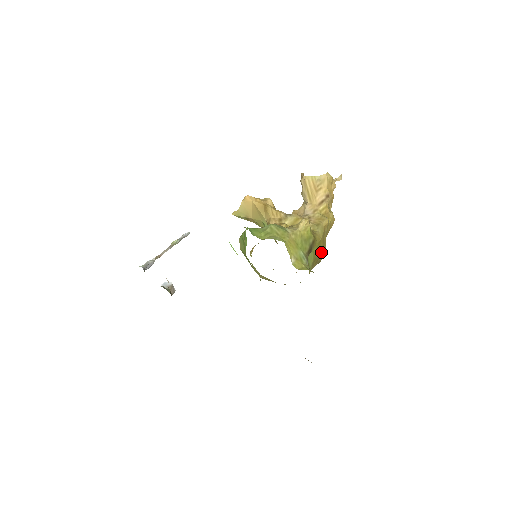
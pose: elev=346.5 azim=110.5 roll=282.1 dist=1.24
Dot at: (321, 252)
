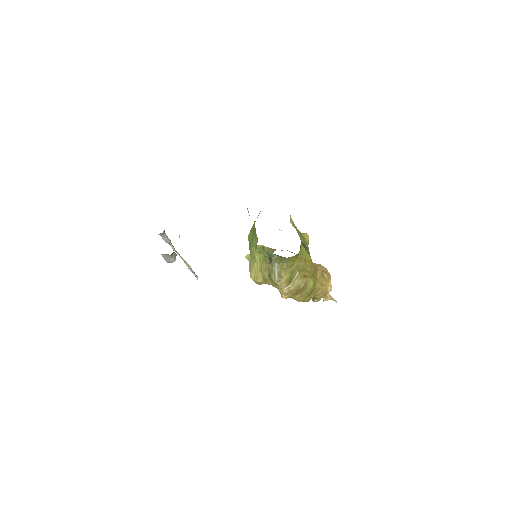
Dot at: (310, 274)
